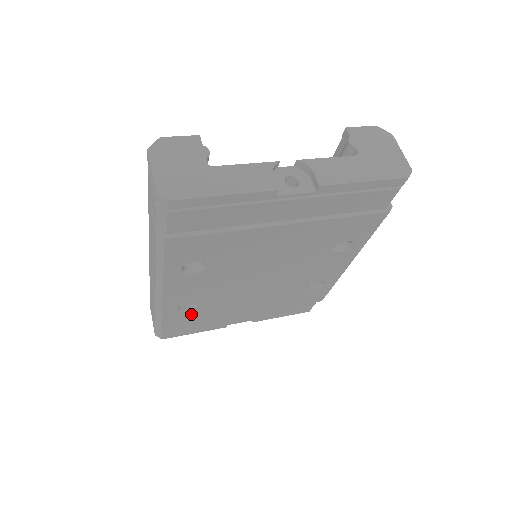
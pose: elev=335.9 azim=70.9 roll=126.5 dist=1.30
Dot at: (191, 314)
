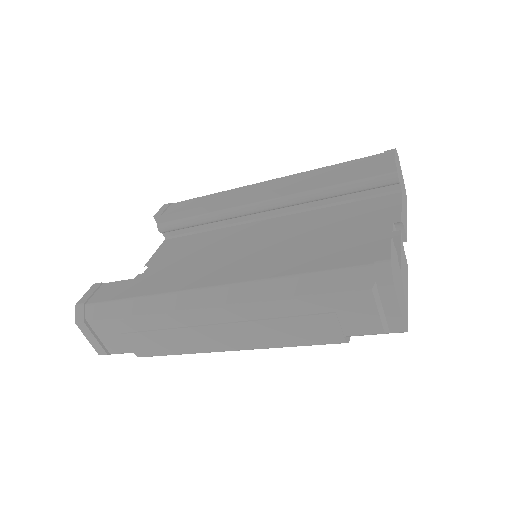
Dot at: occluded
